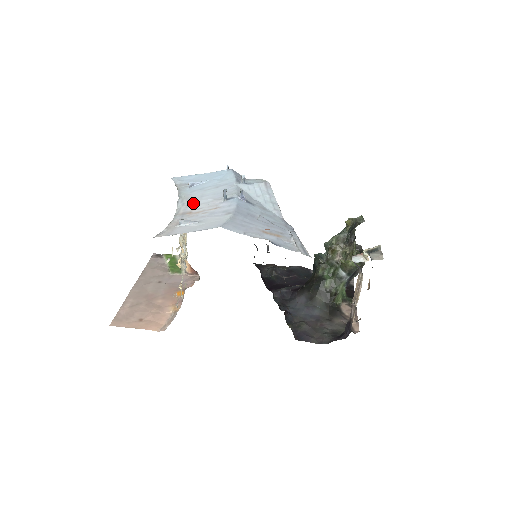
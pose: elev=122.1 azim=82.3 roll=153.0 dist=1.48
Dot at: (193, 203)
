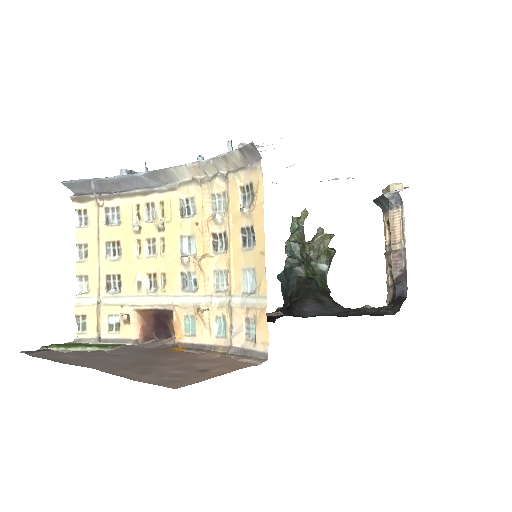
Dot at: occluded
